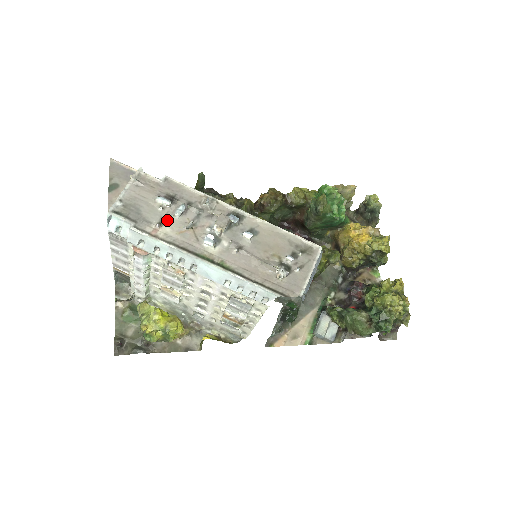
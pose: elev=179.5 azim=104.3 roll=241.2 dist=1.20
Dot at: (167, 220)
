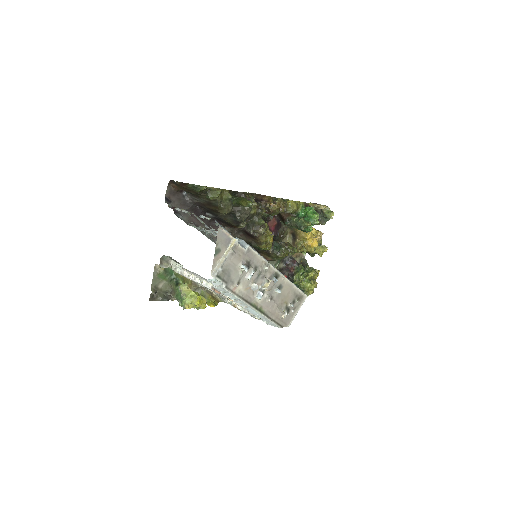
Dot at: (242, 280)
